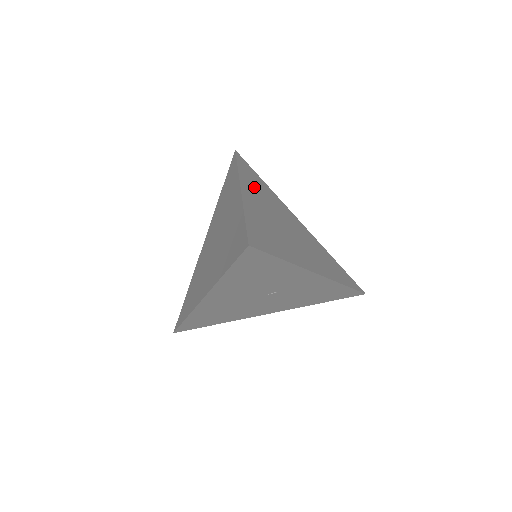
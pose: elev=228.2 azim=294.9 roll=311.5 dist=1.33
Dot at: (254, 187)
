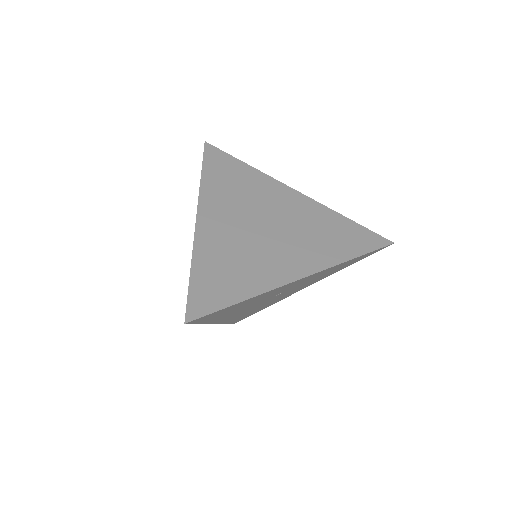
Dot at: (222, 194)
